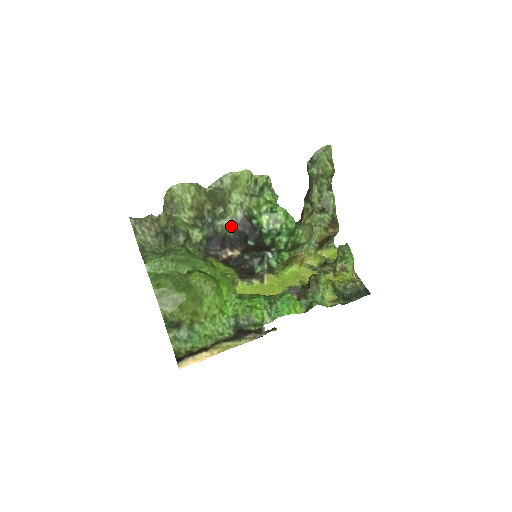
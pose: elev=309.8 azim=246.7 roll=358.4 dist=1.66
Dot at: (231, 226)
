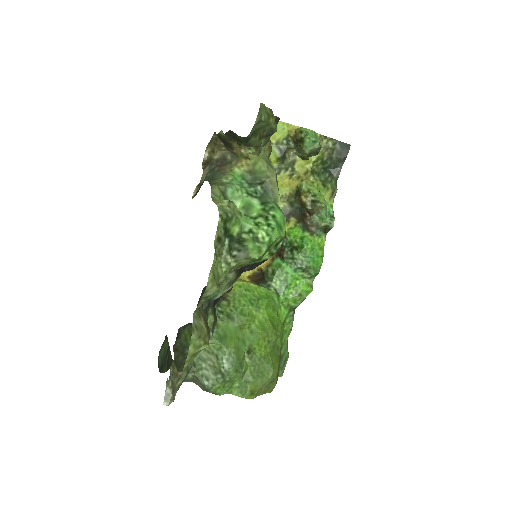
Dot at: occluded
